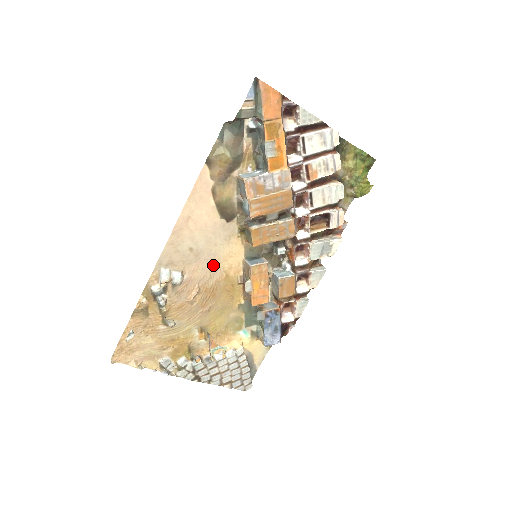
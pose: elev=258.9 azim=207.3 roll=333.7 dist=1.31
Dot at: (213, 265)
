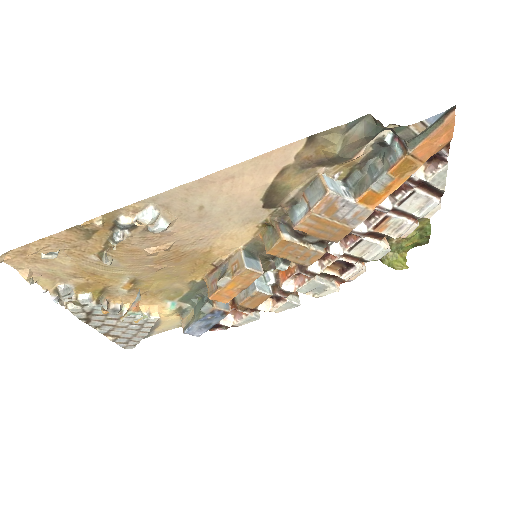
Dot at: (207, 235)
